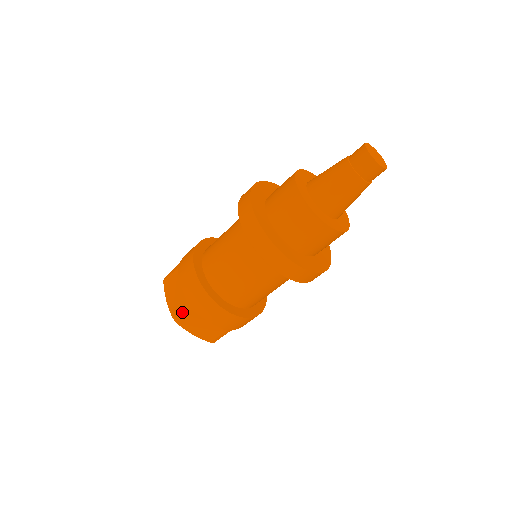
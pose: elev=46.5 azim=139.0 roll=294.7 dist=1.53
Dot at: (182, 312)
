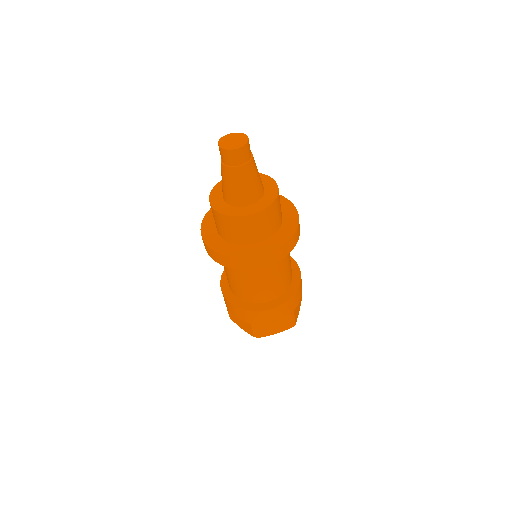
Dot at: (253, 330)
